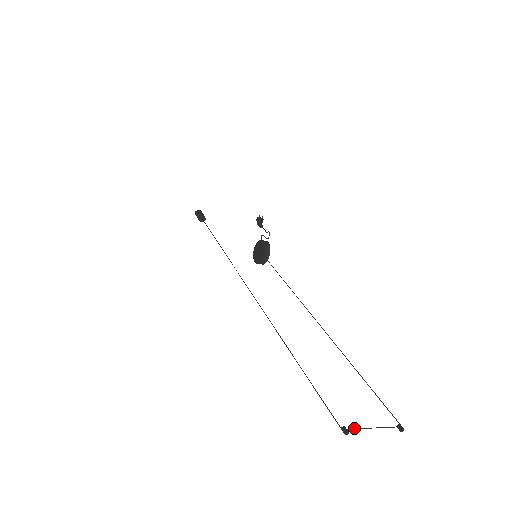
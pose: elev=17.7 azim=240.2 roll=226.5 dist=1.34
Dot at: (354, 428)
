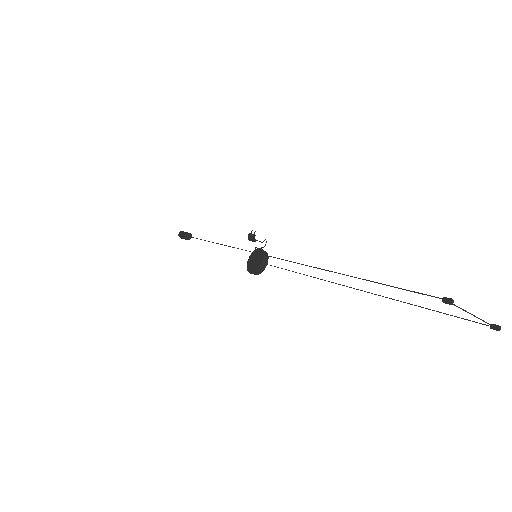
Dot at: occluded
